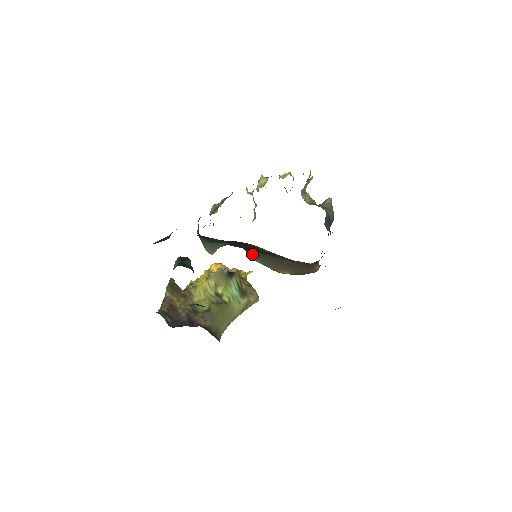
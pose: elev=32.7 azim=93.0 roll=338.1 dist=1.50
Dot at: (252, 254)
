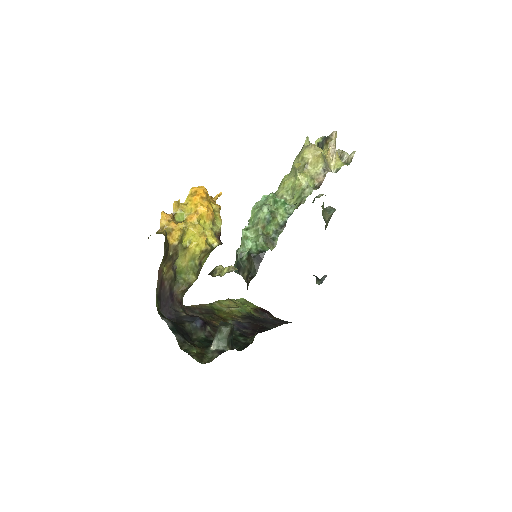
Dot at: occluded
